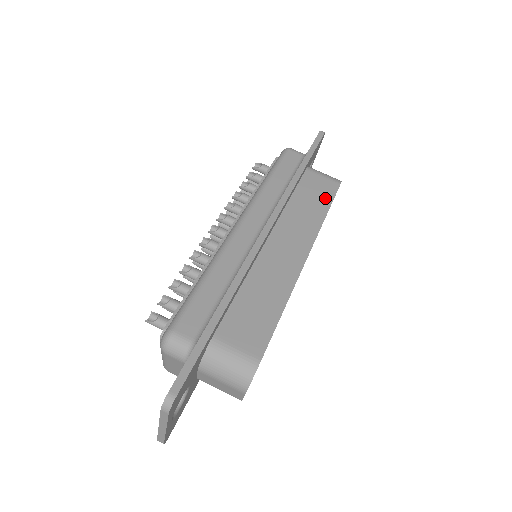
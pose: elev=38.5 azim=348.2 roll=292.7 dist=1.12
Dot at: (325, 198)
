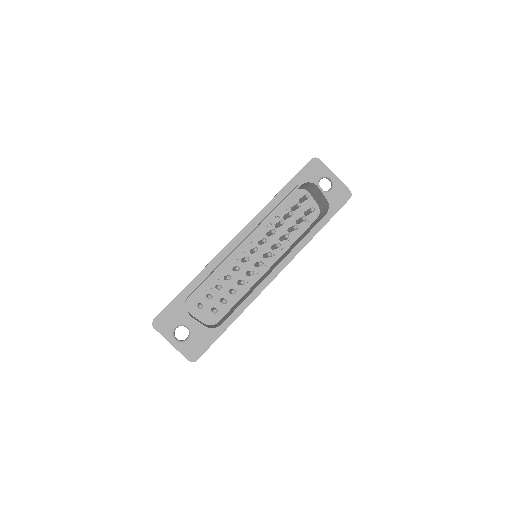
Dot at: occluded
